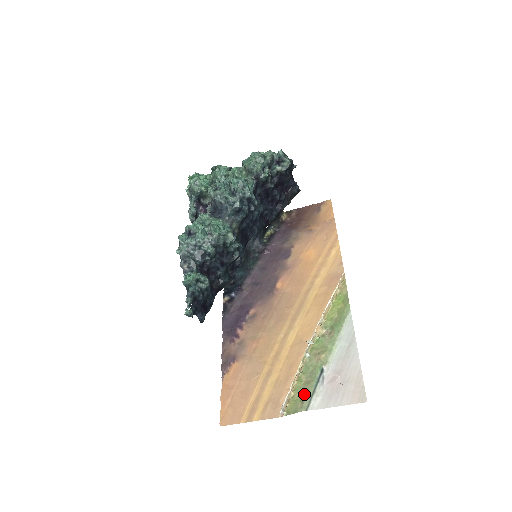
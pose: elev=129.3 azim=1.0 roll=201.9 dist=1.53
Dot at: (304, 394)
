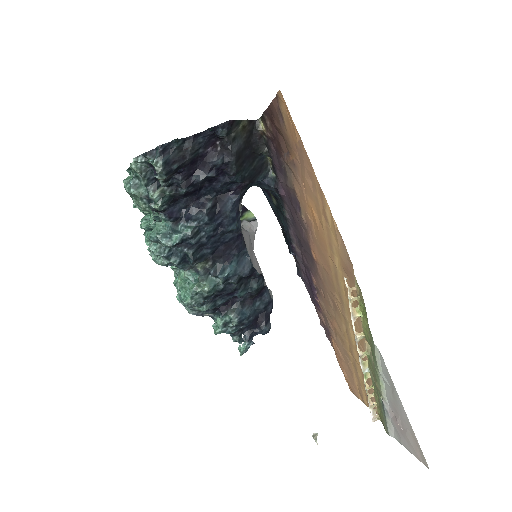
Dot at: occluded
